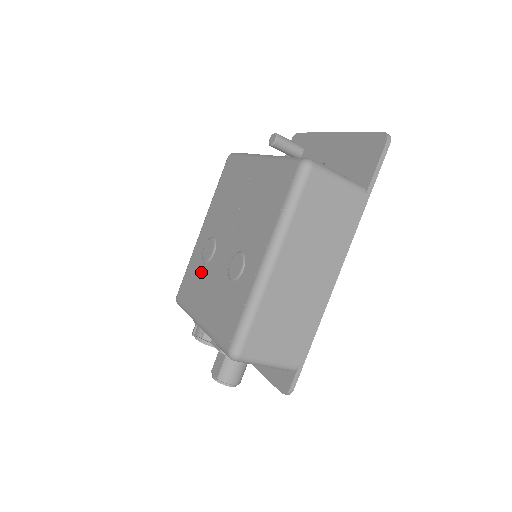
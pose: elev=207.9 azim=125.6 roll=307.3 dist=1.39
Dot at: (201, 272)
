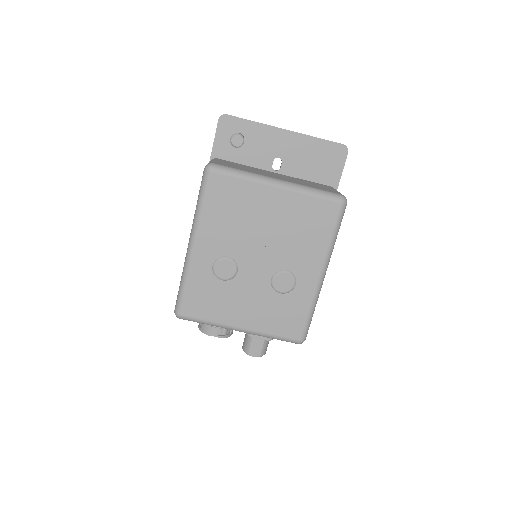
Dot at: (221, 289)
